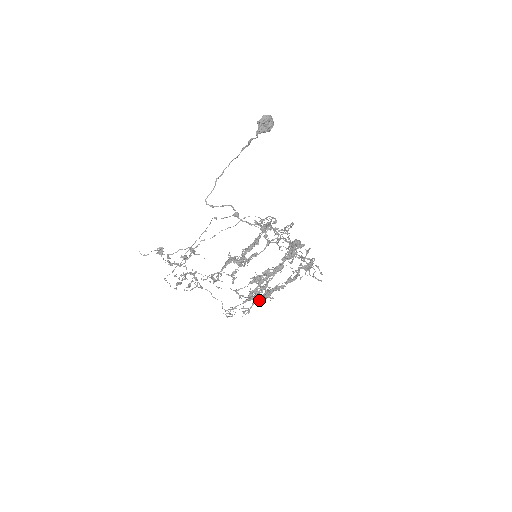
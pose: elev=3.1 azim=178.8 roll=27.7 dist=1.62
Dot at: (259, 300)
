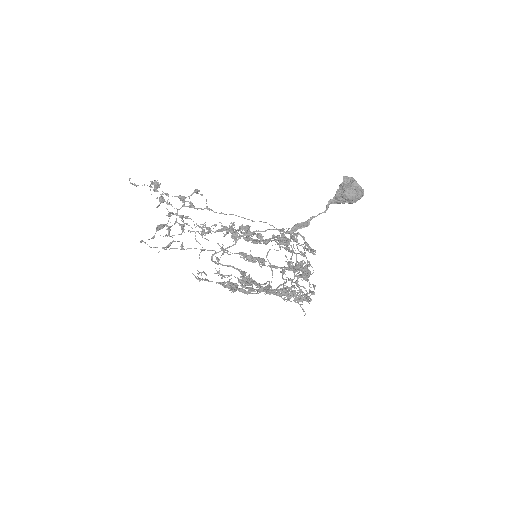
Dot at: (238, 278)
